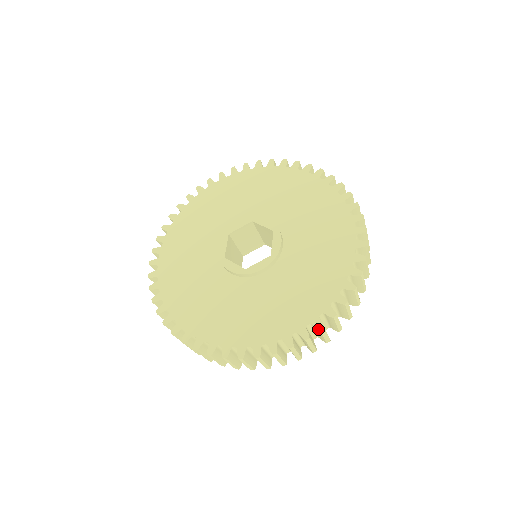
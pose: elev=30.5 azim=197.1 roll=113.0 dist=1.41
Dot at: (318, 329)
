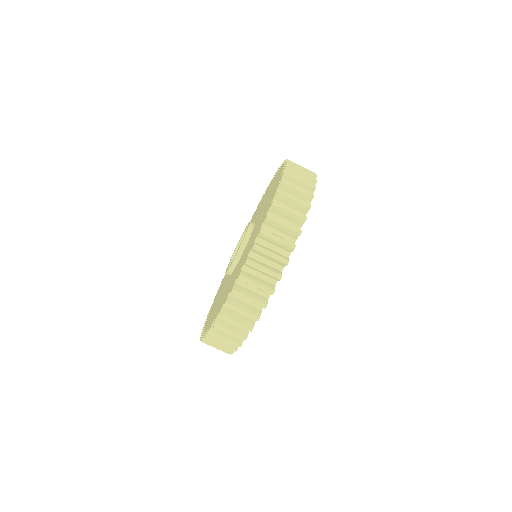
Dot at: occluded
